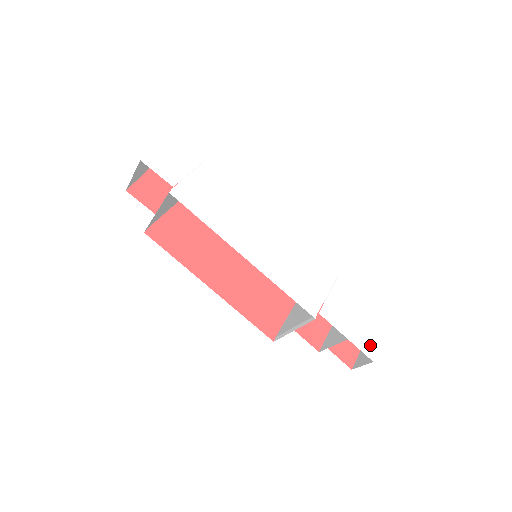
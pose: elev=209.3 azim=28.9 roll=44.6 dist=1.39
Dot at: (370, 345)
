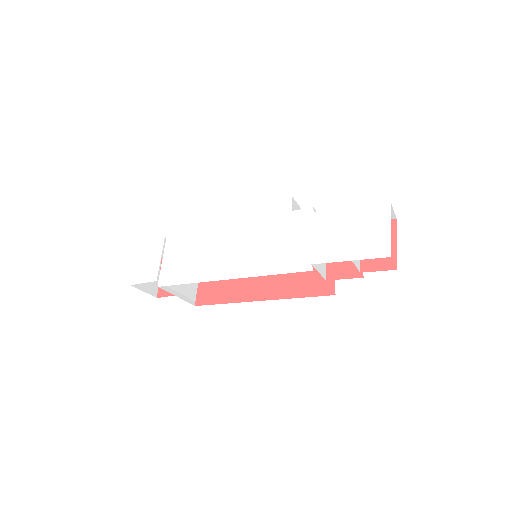
Dot at: (378, 244)
